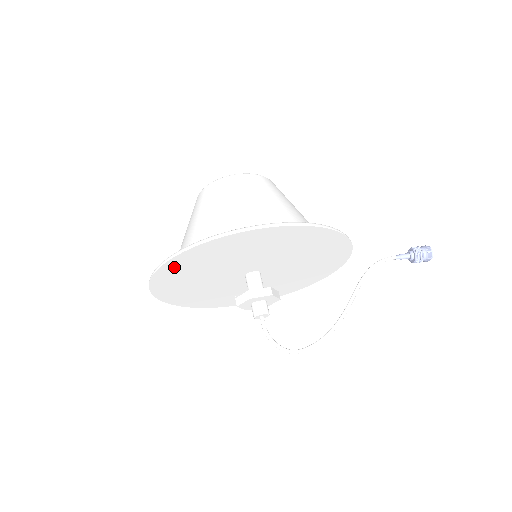
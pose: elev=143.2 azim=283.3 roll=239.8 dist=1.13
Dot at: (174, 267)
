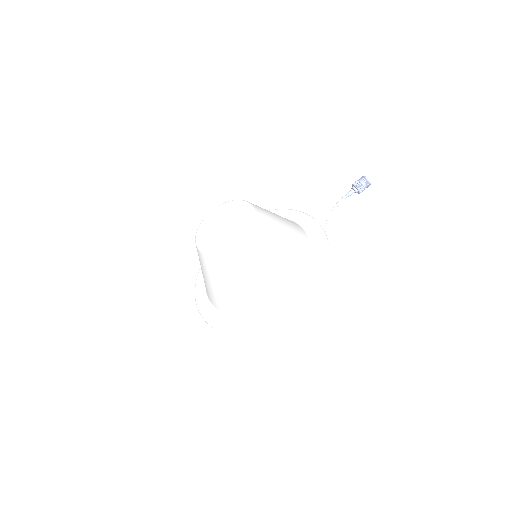
Dot at: (230, 324)
